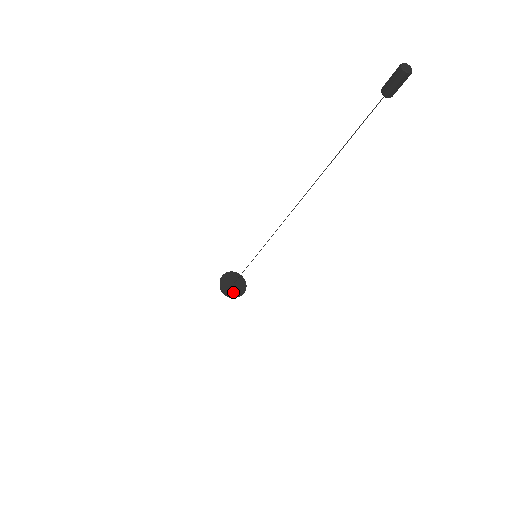
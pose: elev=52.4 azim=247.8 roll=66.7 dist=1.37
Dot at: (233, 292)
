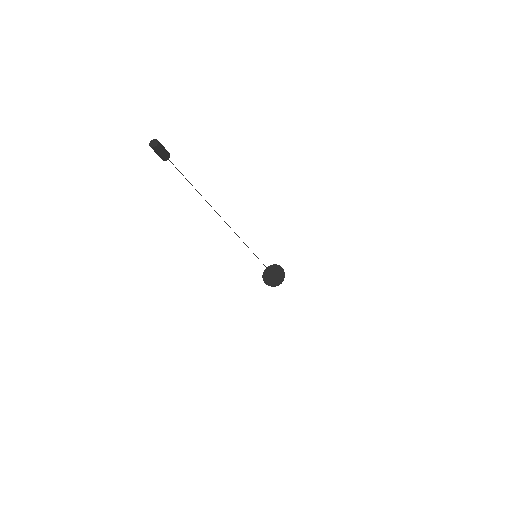
Dot at: (275, 281)
